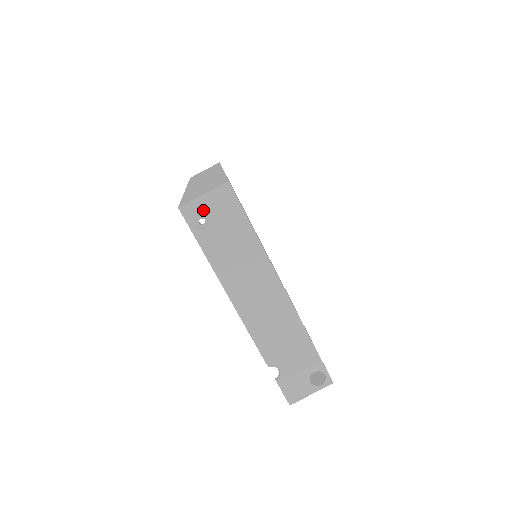
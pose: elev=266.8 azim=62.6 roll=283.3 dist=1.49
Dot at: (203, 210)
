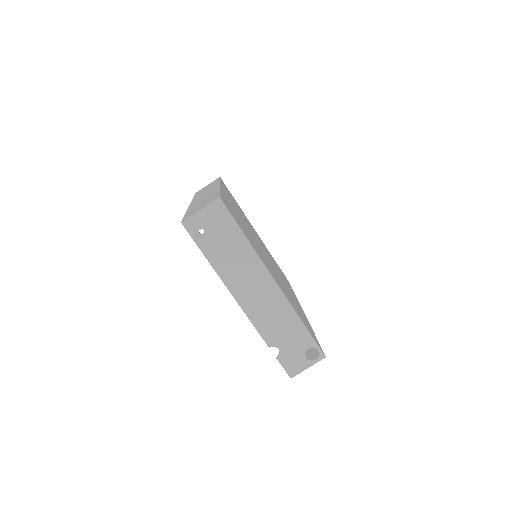
Dot at: (201, 222)
